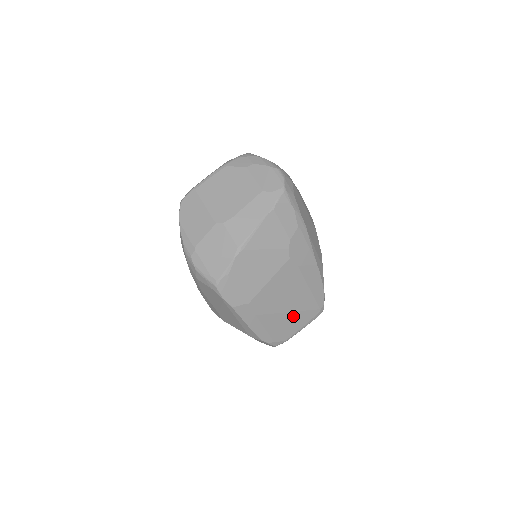
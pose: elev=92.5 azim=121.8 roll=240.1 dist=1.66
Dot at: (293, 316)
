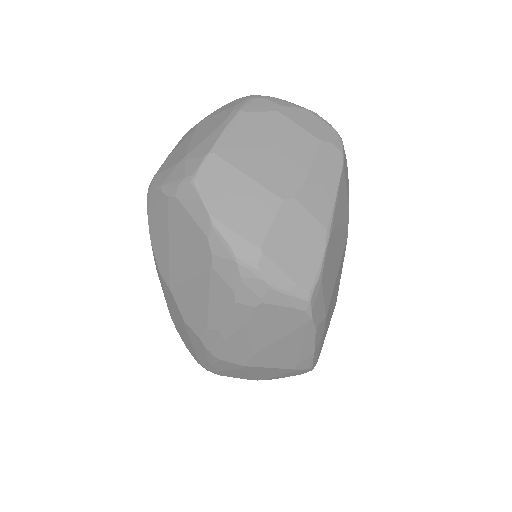
Dot at: occluded
